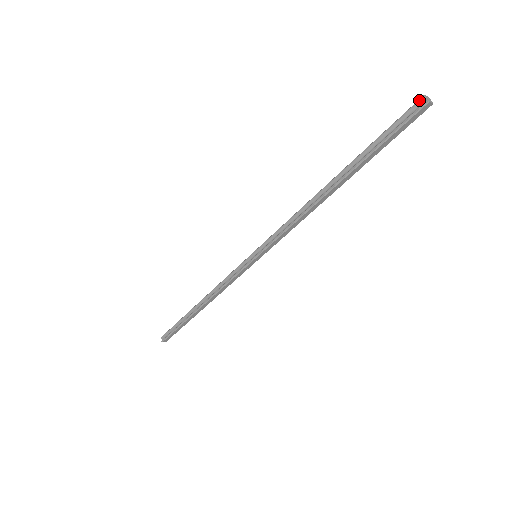
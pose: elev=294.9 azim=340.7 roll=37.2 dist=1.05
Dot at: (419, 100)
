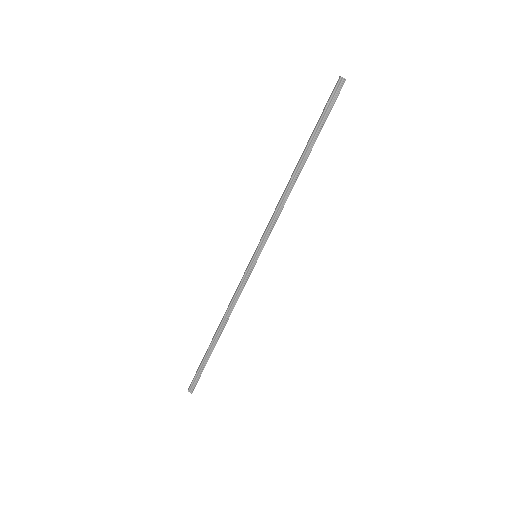
Dot at: (339, 81)
